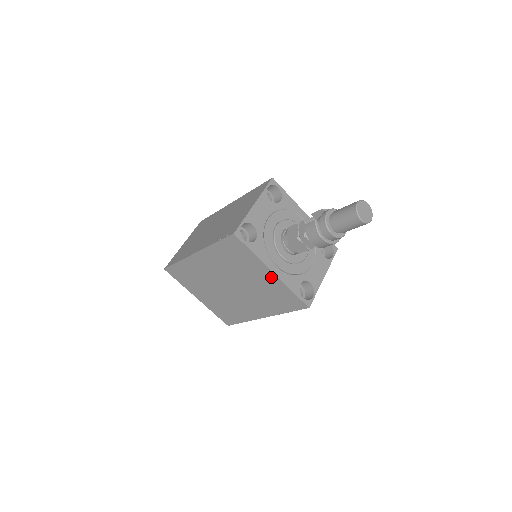
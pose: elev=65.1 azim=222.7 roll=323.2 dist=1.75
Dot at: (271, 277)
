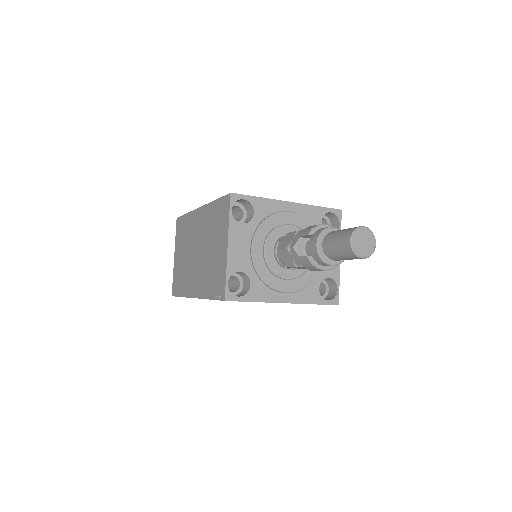
Dot at: occluded
